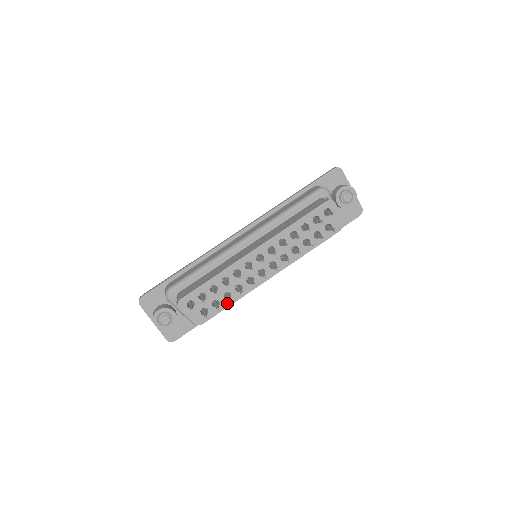
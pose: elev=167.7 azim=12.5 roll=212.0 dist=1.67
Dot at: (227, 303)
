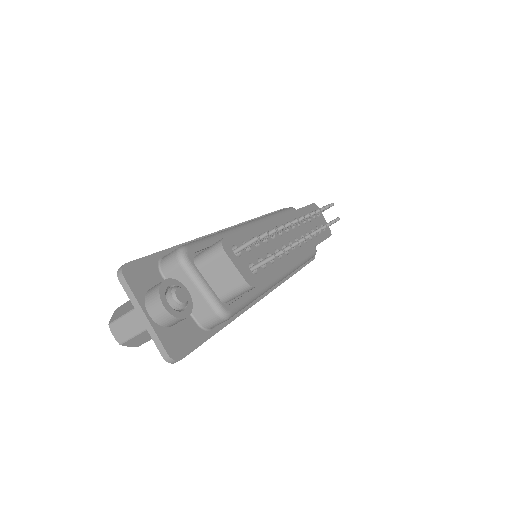
Dot at: (272, 268)
